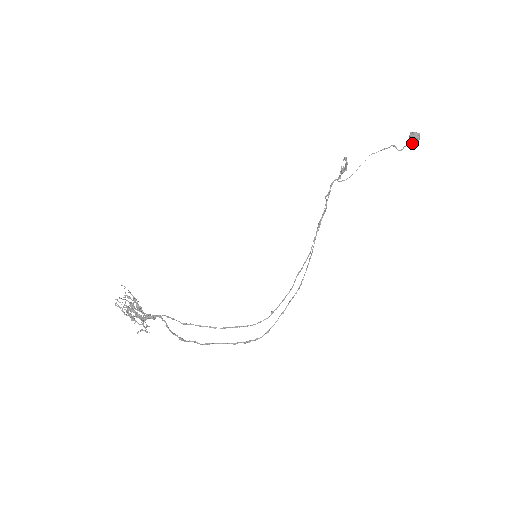
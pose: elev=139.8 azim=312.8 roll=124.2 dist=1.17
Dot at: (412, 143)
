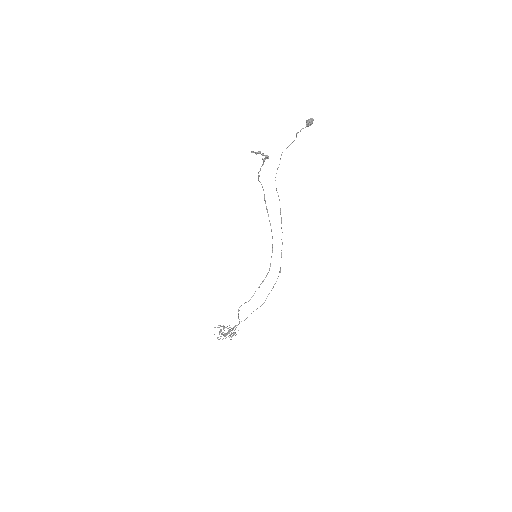
Dot at: occluded
